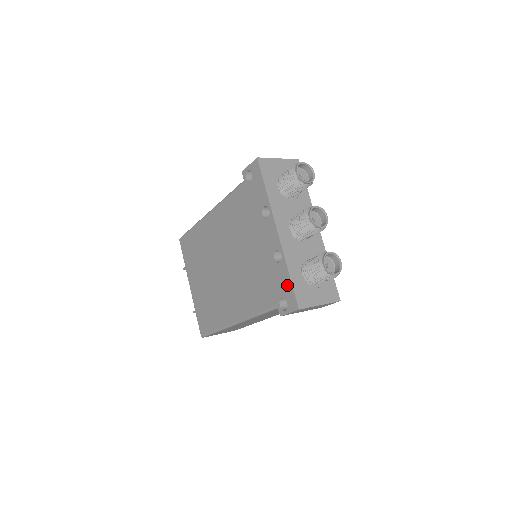
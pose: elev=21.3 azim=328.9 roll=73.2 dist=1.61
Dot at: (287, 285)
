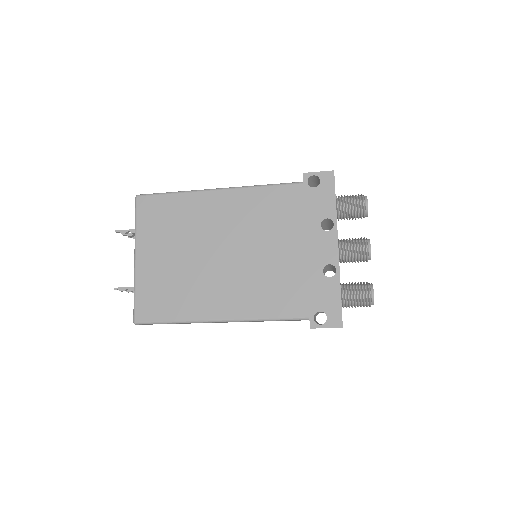
Dot at: (334, 301)
